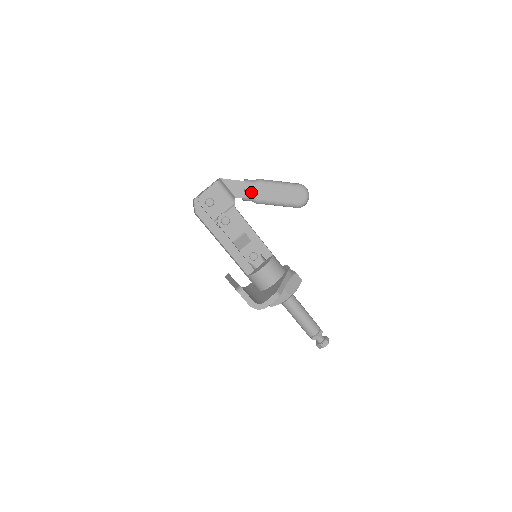
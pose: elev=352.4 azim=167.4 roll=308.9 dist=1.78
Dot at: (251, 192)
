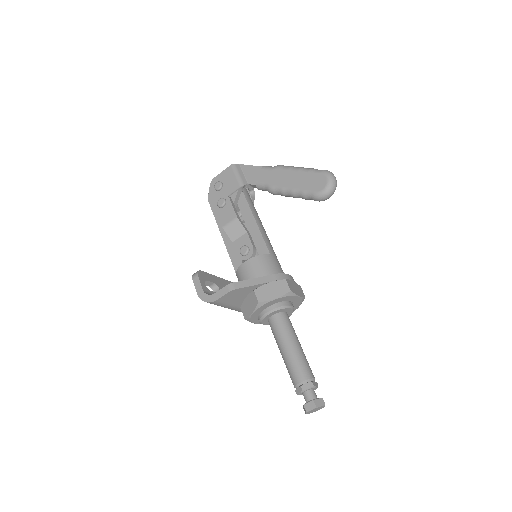
Dot at: (264, 178)
